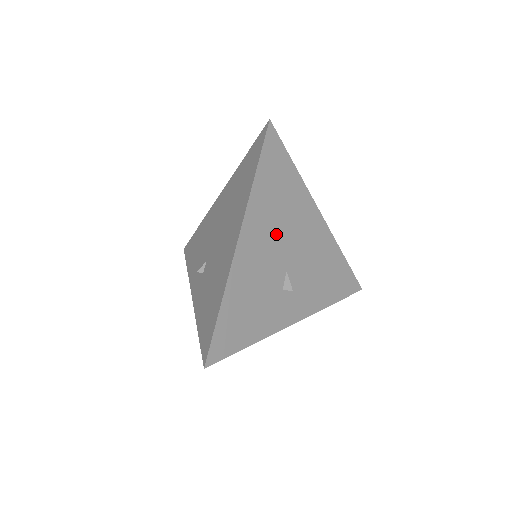
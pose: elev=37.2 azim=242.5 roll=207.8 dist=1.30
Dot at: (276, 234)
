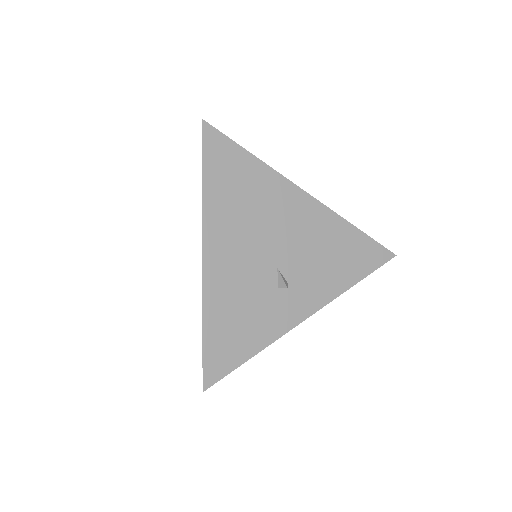
Dot at: (250, 234)
